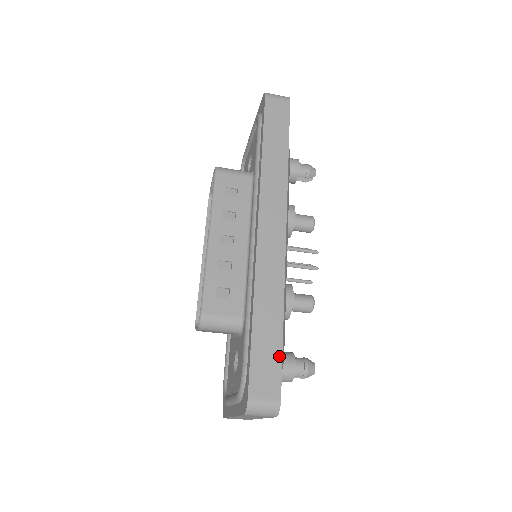
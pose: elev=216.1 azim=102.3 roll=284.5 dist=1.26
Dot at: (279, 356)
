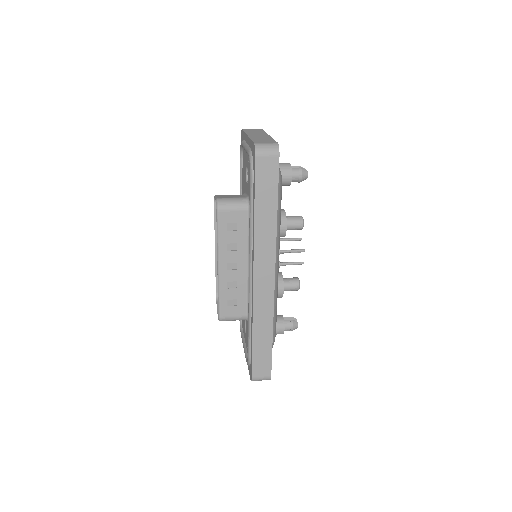
Dot at: (270, 356)
